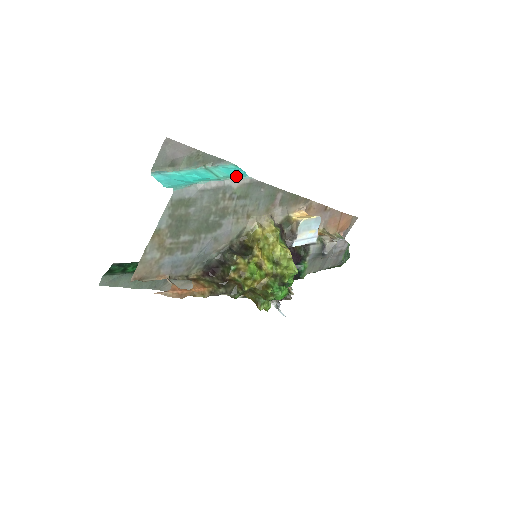
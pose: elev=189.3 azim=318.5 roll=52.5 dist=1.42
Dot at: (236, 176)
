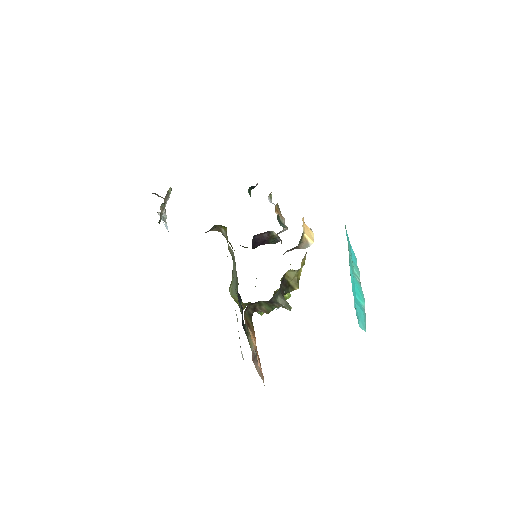
Dot at: (355, 262)
